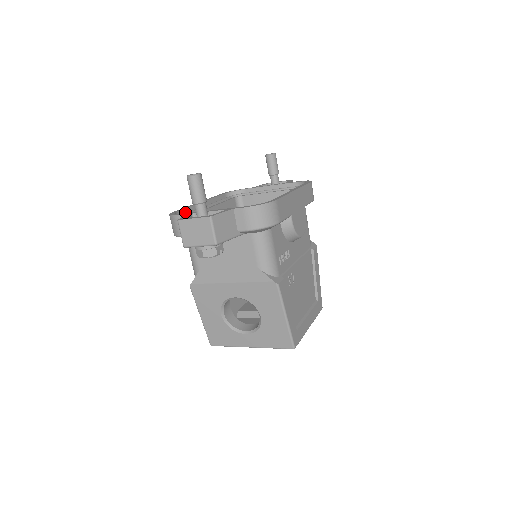
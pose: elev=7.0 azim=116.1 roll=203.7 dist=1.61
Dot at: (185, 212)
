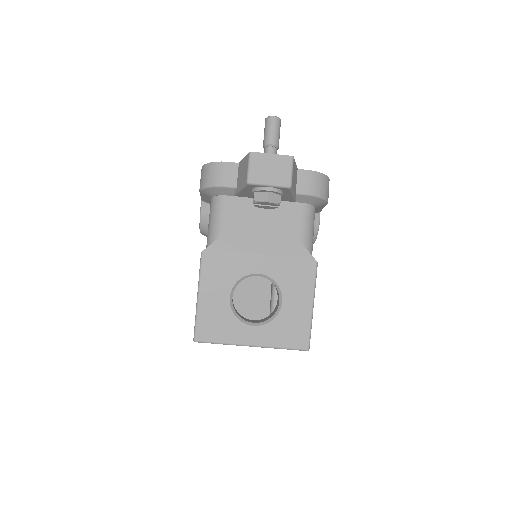
Dot at: occluded
